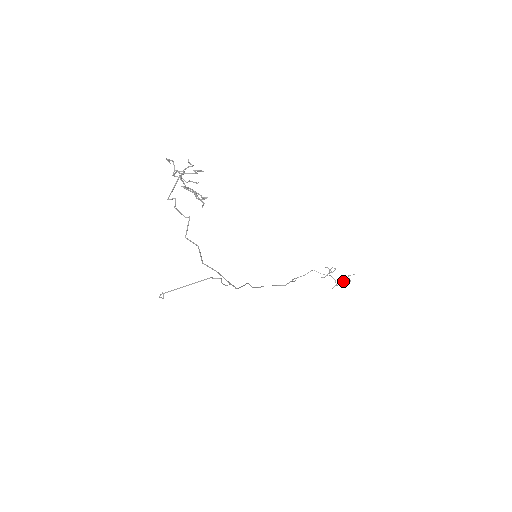
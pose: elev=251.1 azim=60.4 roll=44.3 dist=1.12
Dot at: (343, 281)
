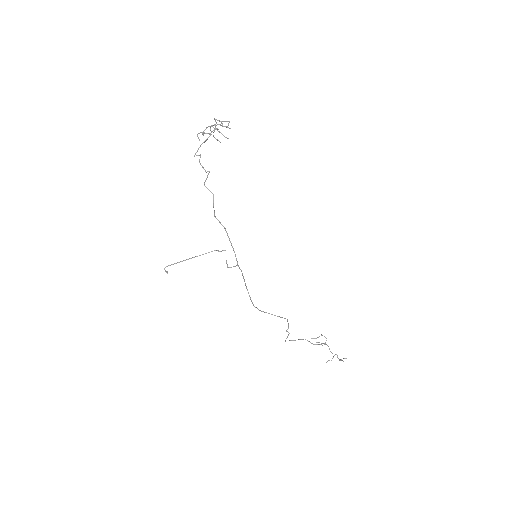
Dot at: (336, 354)
